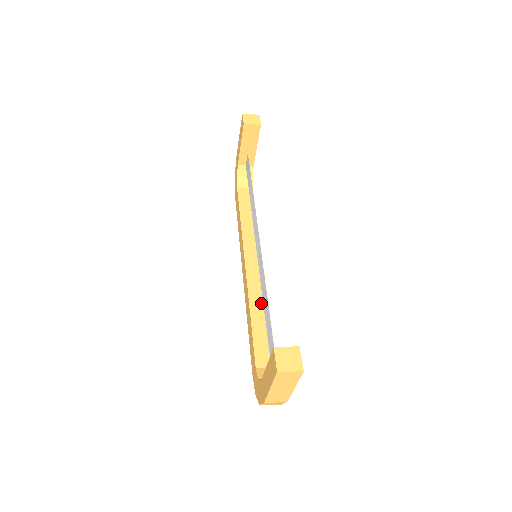
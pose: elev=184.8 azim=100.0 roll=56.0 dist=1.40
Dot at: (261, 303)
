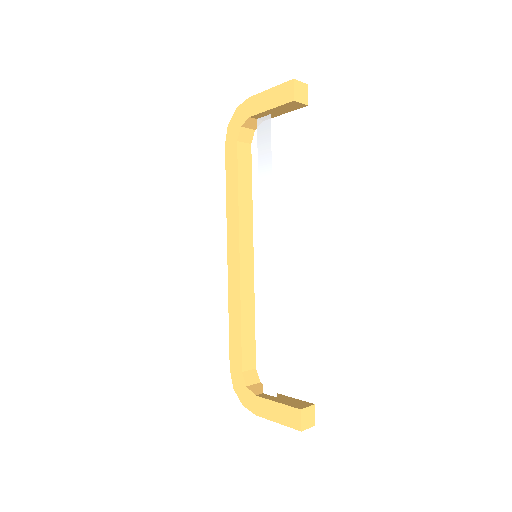
Dot at: (250, 303)
